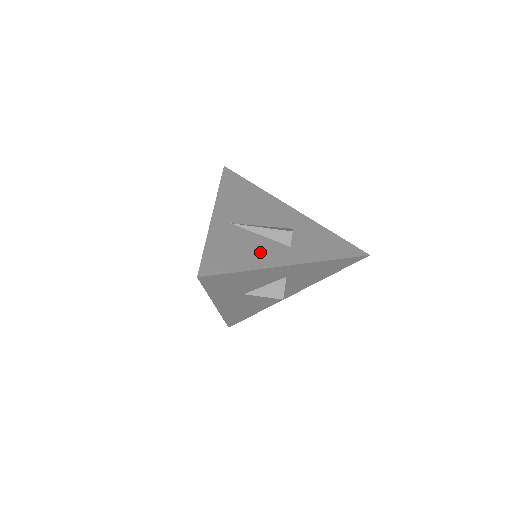
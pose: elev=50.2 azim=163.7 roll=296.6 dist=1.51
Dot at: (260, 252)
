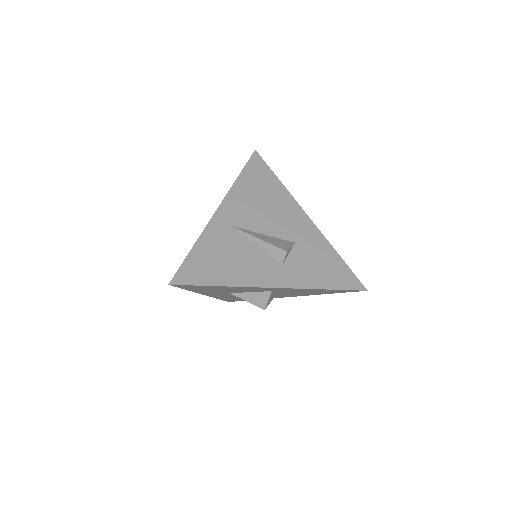
Dot at: (246, 266)
